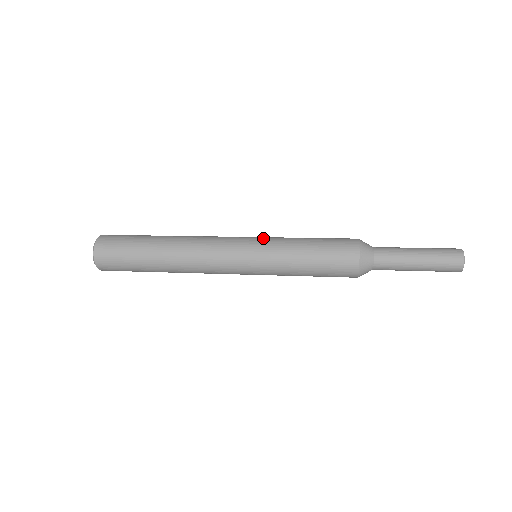
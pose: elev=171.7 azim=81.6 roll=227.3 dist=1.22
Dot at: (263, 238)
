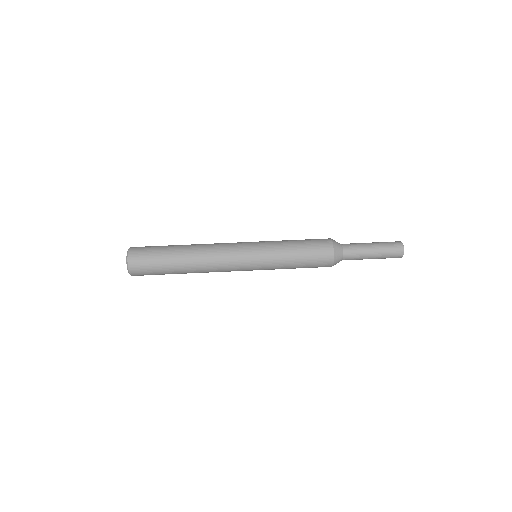
Dot at: (262, 243)
